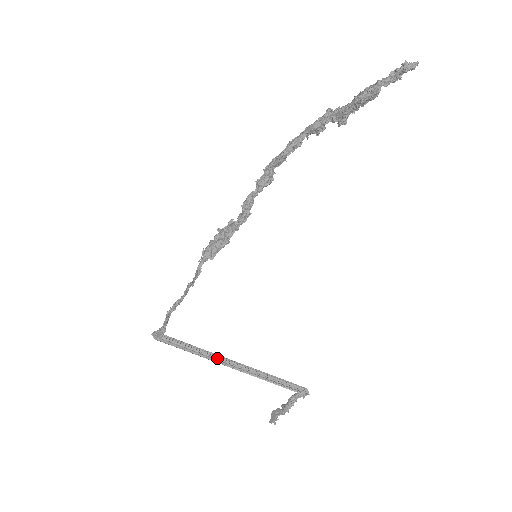
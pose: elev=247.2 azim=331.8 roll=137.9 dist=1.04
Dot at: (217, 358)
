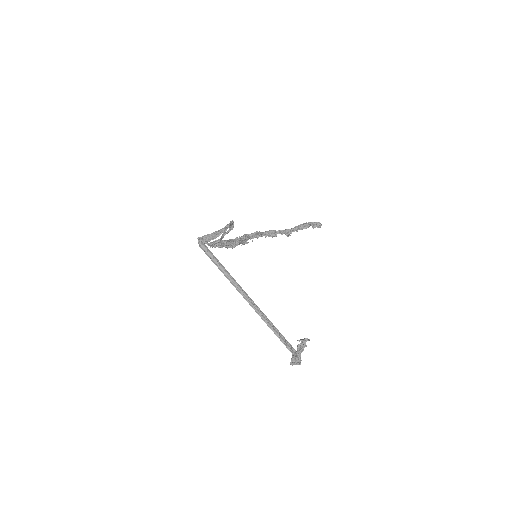
Dot at: (240, 291)
